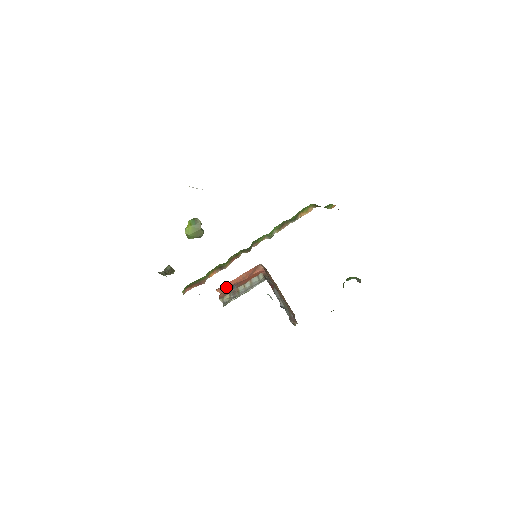
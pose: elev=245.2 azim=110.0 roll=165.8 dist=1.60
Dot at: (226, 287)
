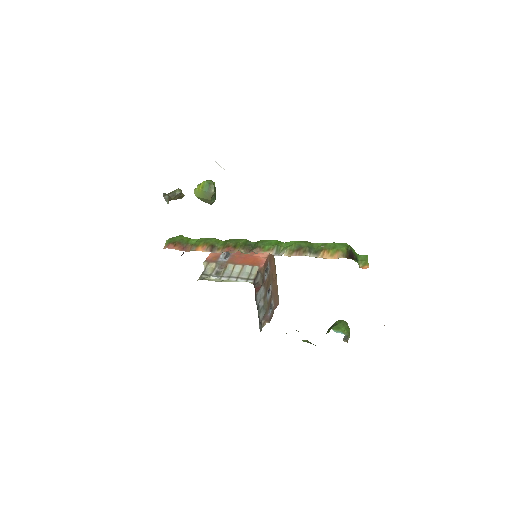
Dot at: occluded
